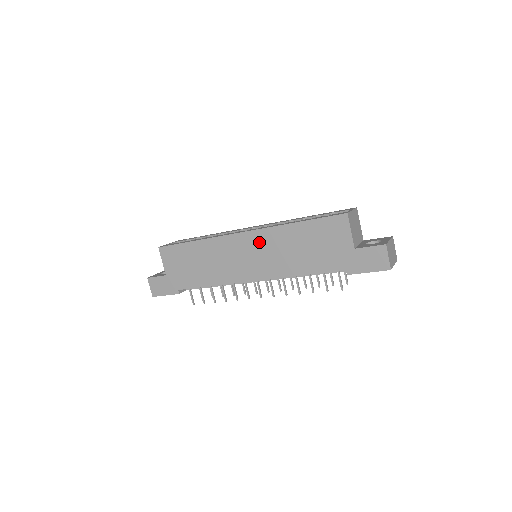
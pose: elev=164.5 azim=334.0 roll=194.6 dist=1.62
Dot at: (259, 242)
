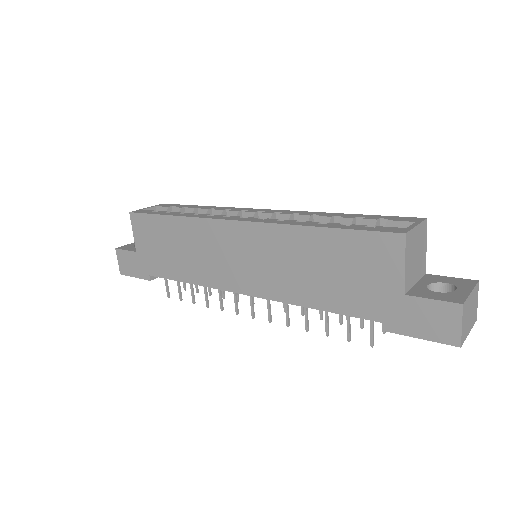
Dot at: (258, 242)
